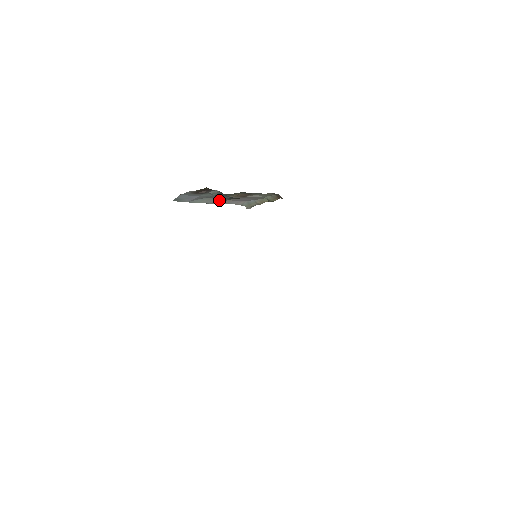
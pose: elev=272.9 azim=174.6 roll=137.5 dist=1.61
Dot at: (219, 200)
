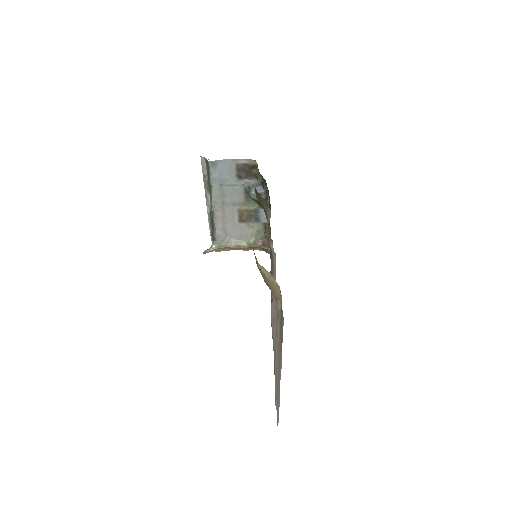
Dot at: (221, 207)
